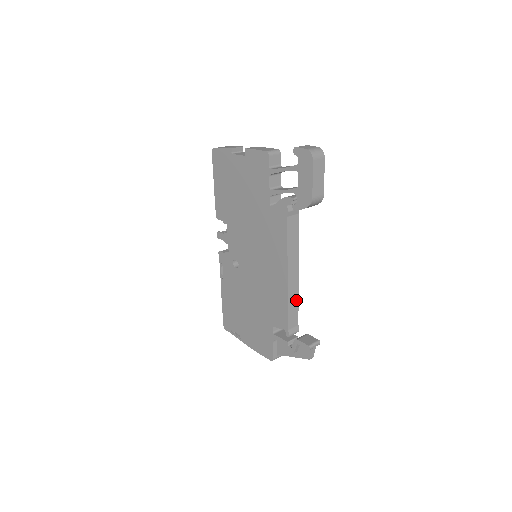
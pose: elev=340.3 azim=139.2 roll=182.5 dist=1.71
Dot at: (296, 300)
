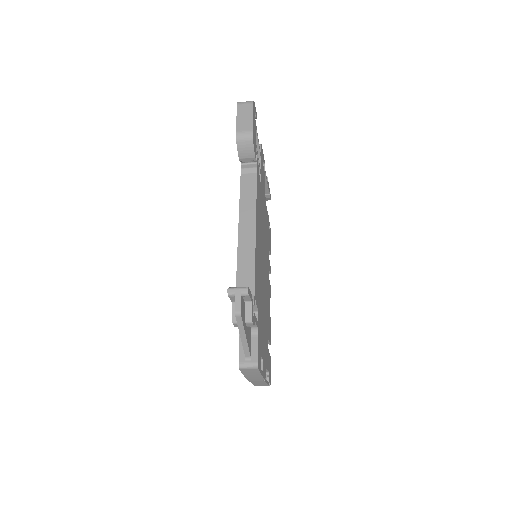
Dot at: (251, 262)
